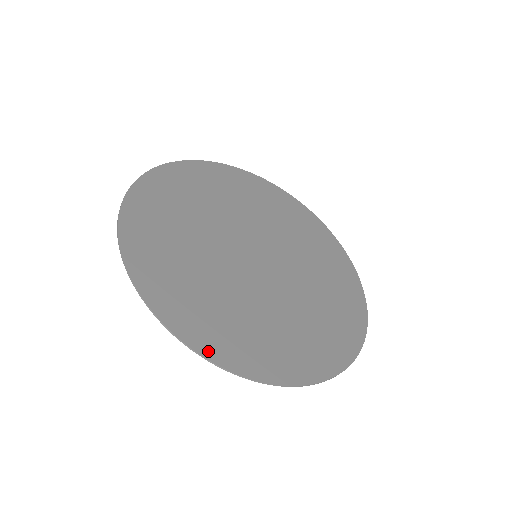
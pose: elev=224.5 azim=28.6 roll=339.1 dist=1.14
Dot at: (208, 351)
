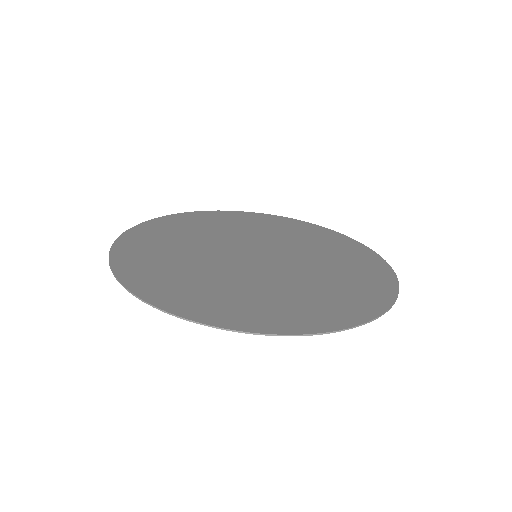
Dot at: (286, 329)
